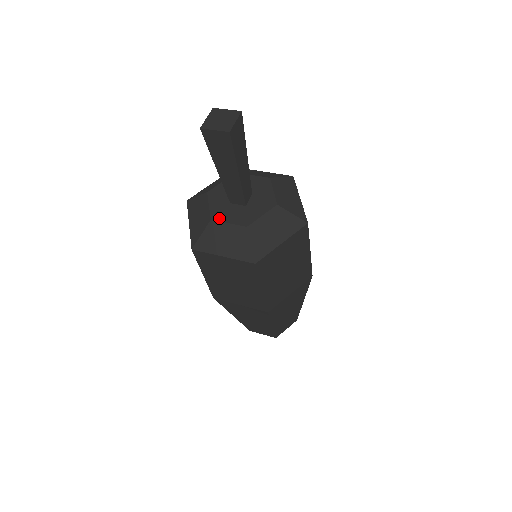
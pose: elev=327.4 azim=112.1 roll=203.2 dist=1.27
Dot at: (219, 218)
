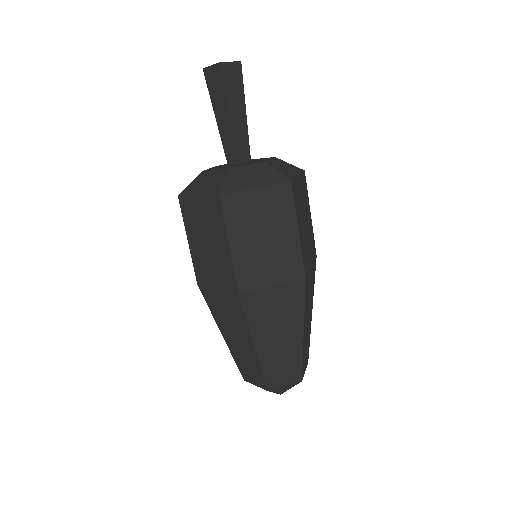
Dot at: (210, 169)
